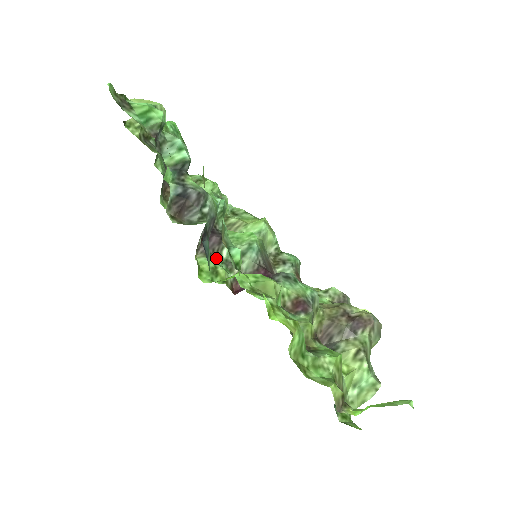
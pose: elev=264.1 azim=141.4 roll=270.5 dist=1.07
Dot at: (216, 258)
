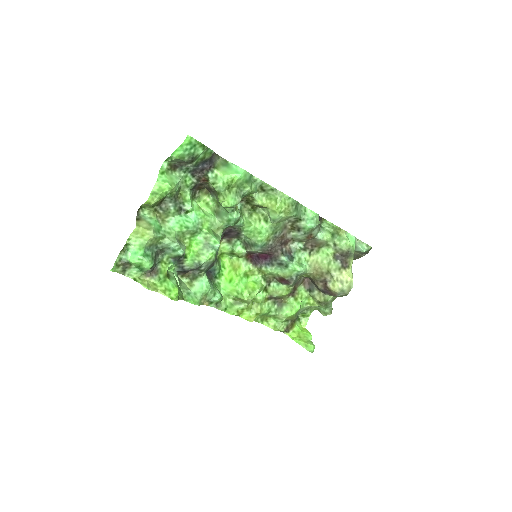
Dot at: (236, 240)
